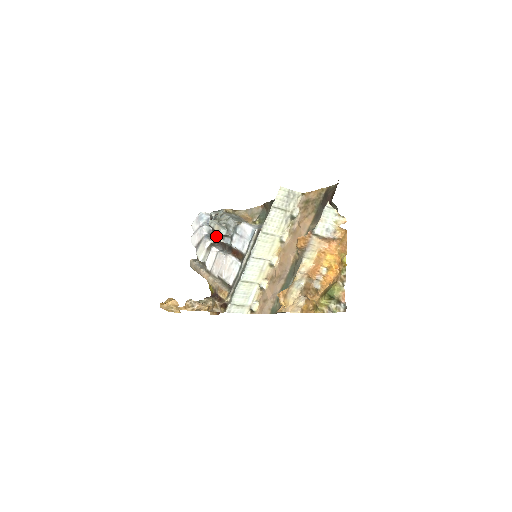
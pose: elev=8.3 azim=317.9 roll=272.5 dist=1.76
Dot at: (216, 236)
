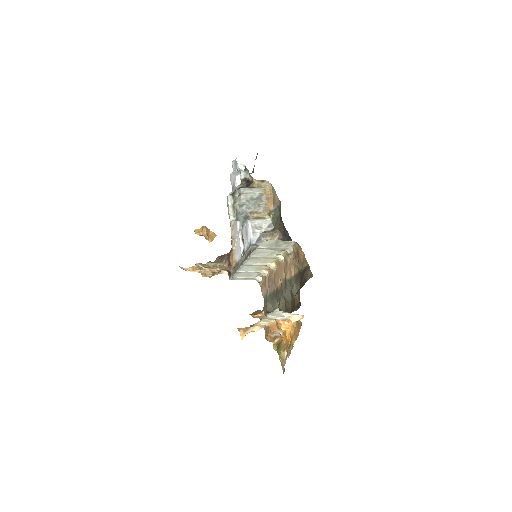
Dot at: occluded
